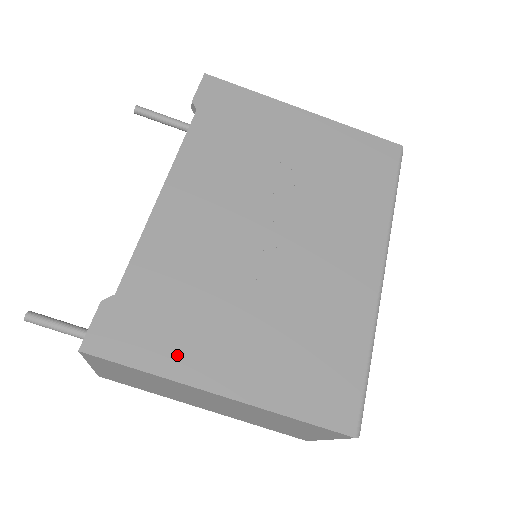
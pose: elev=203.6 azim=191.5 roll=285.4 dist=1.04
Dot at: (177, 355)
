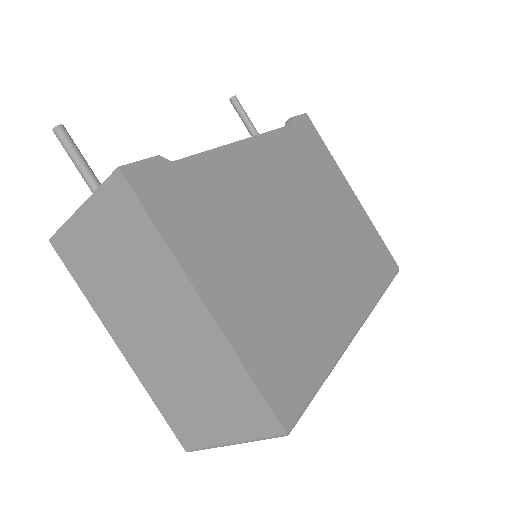
Dot at: (190, 243)
